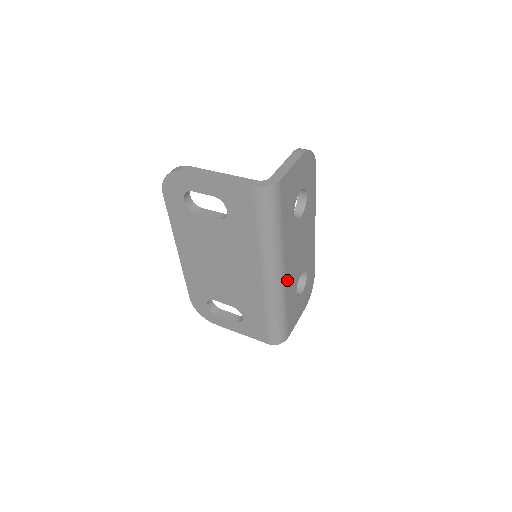
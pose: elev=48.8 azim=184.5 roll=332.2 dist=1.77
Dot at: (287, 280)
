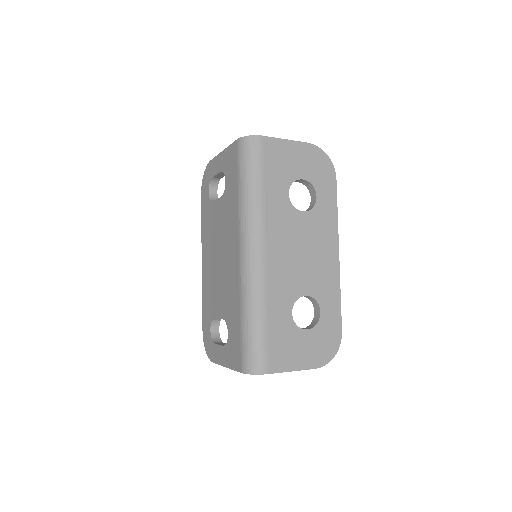
Dot at: (270, 271)
